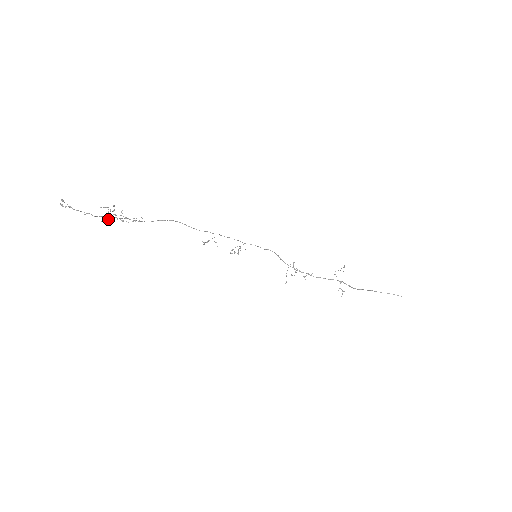
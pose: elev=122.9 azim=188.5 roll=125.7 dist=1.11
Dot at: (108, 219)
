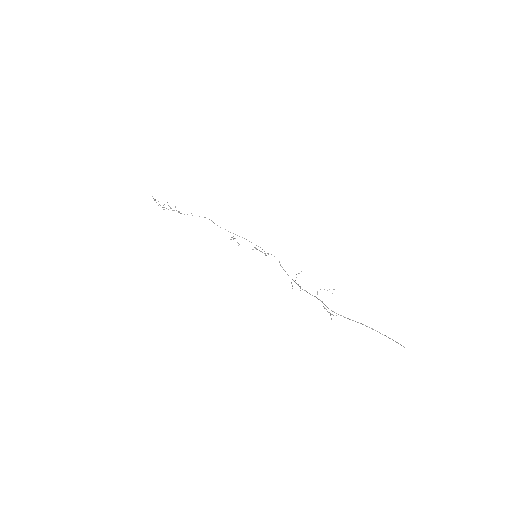
Dot at: (164, 209)
